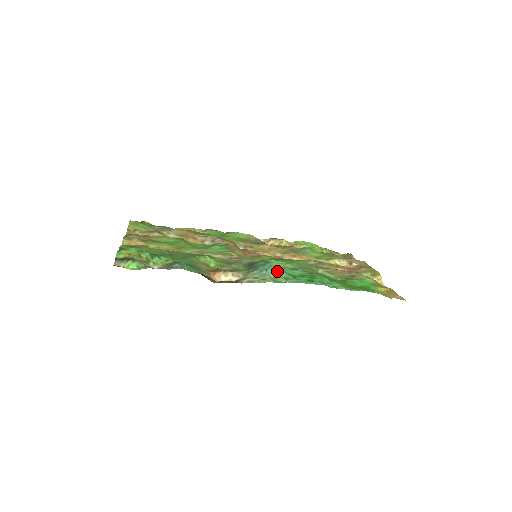
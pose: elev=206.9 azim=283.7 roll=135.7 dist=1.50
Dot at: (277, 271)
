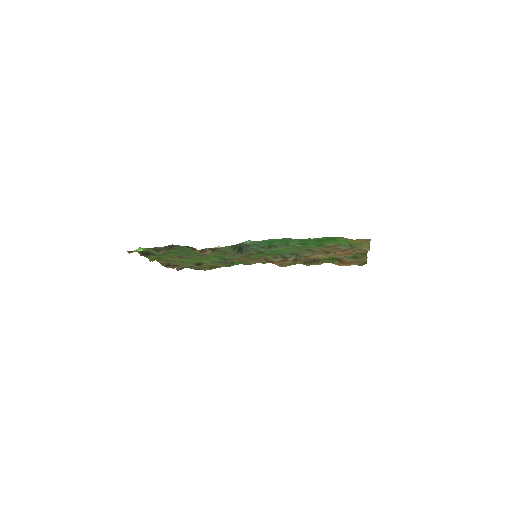
Dot at: occluded
